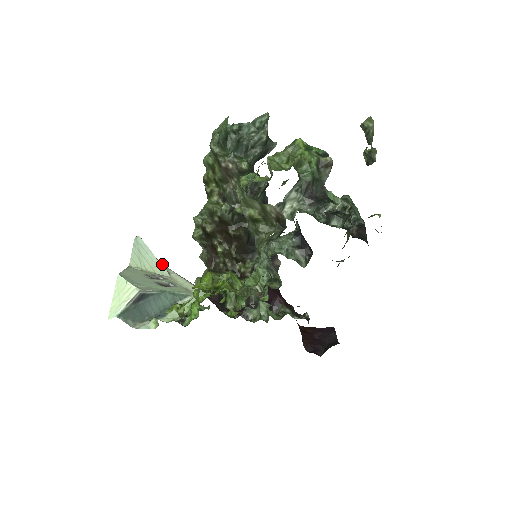
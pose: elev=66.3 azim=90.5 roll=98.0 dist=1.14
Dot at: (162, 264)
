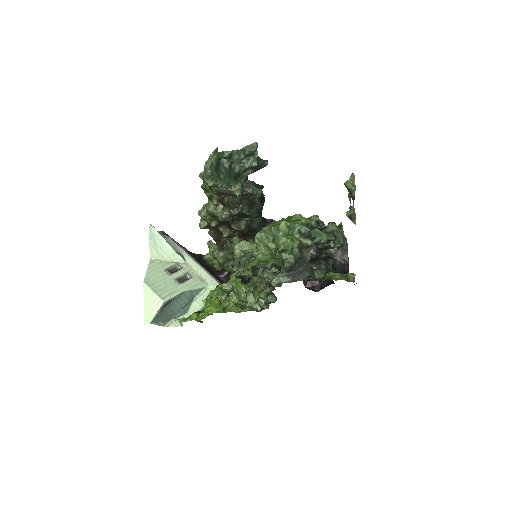
Dot at: (177, 245)
